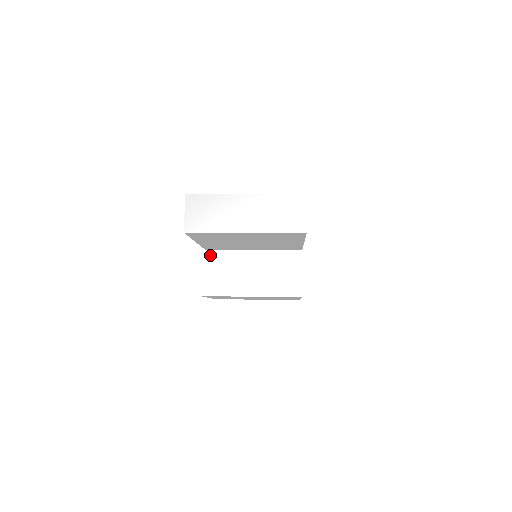
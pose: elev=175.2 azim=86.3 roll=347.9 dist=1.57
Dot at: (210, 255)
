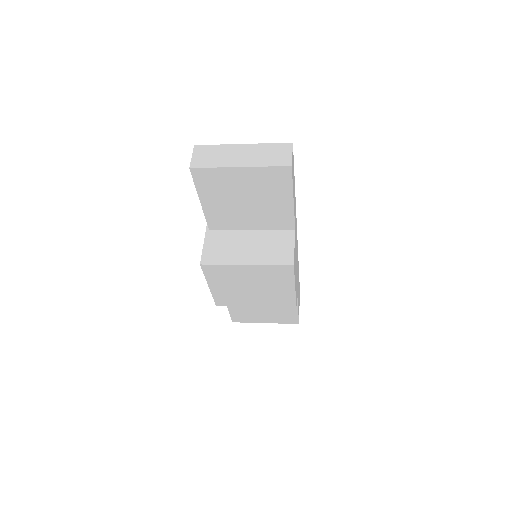
Dot at: (213, 233)
